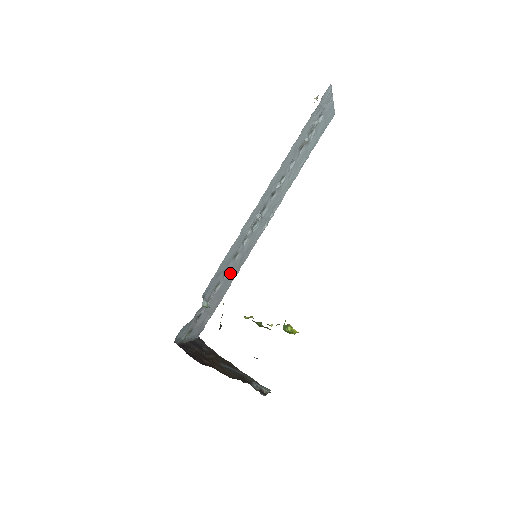
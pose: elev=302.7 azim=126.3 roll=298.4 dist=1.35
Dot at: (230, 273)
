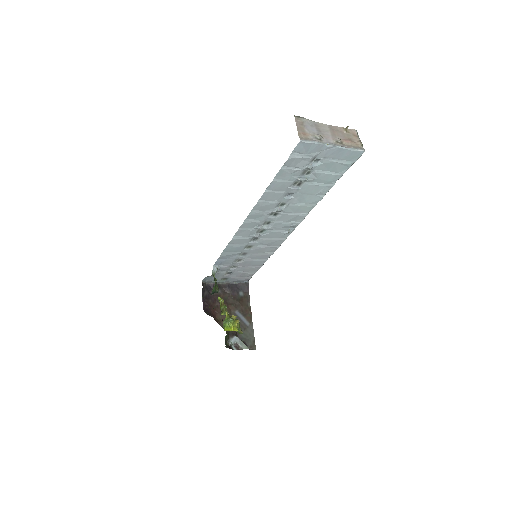
Dot at: (254, 255)
